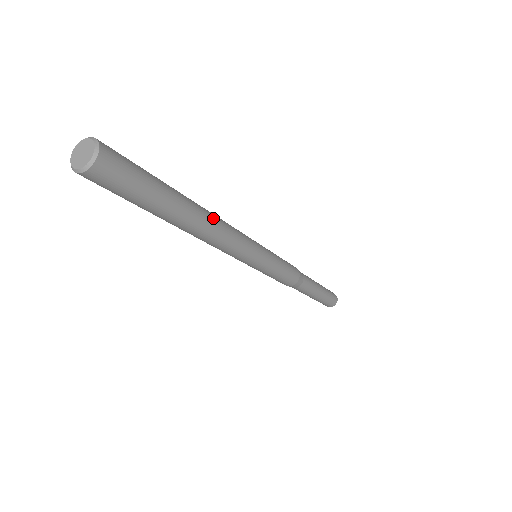
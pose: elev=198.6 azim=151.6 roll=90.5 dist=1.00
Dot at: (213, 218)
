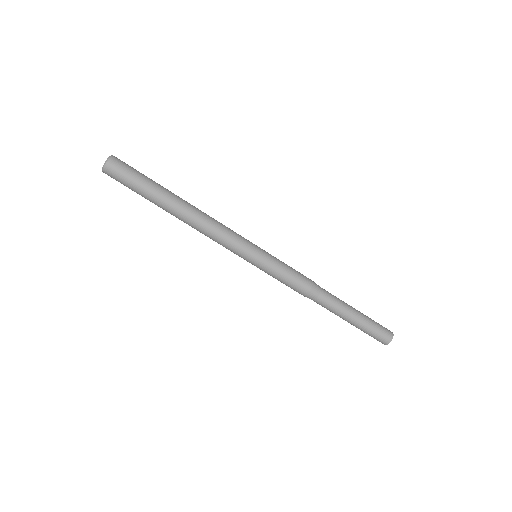
Dot at: (197, 211)
